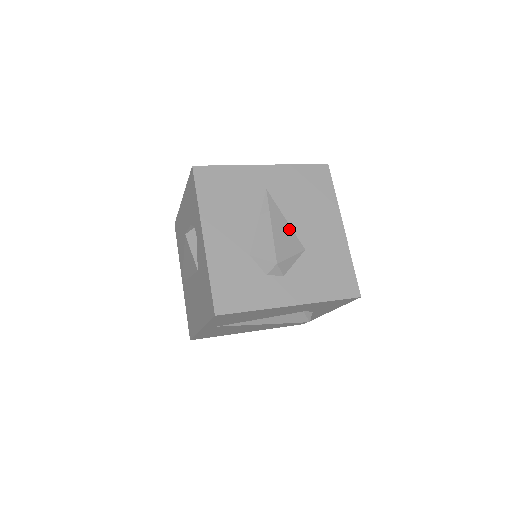
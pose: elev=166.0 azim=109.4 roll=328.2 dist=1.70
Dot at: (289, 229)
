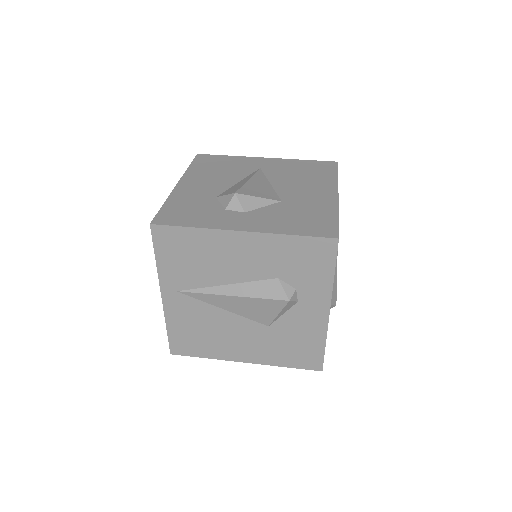
Dot at: (270, 188)
